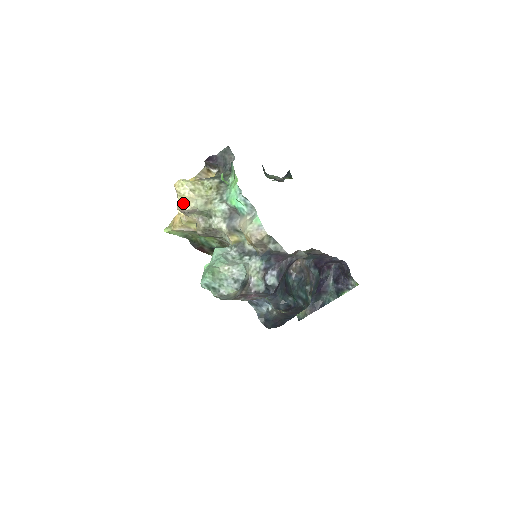
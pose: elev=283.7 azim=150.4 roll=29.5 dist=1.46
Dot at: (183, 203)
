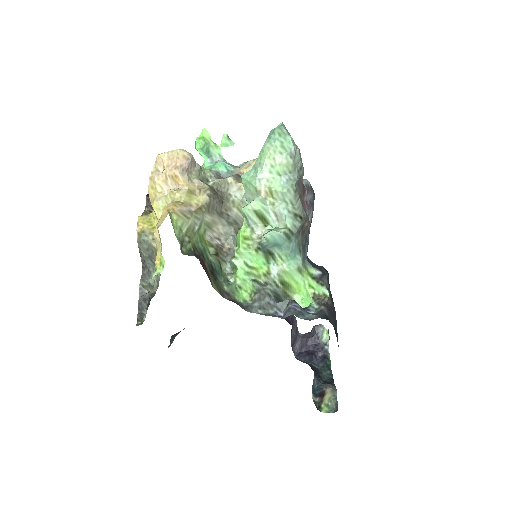
Dot at: (184, 150)
